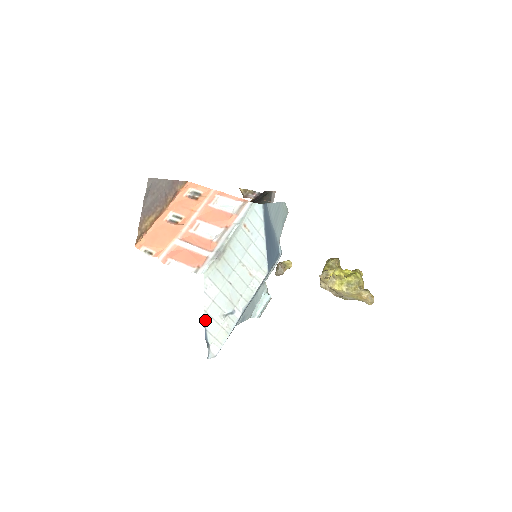
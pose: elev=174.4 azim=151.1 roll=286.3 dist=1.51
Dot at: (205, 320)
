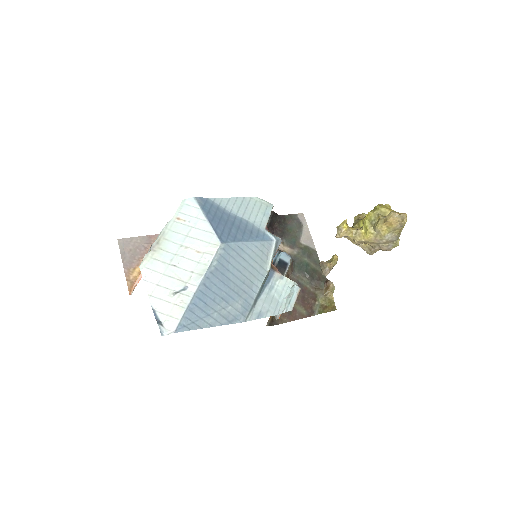
Dot at: (152, 303)
